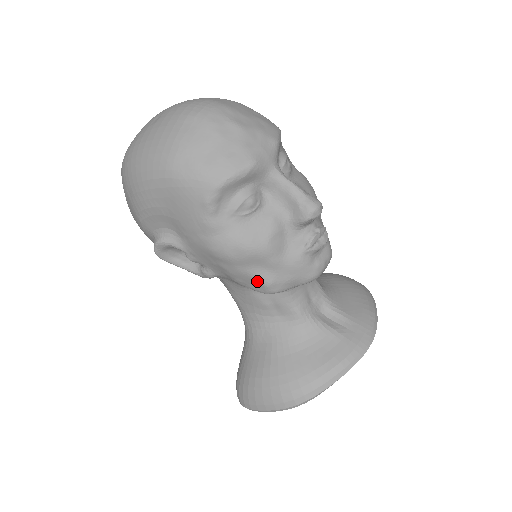
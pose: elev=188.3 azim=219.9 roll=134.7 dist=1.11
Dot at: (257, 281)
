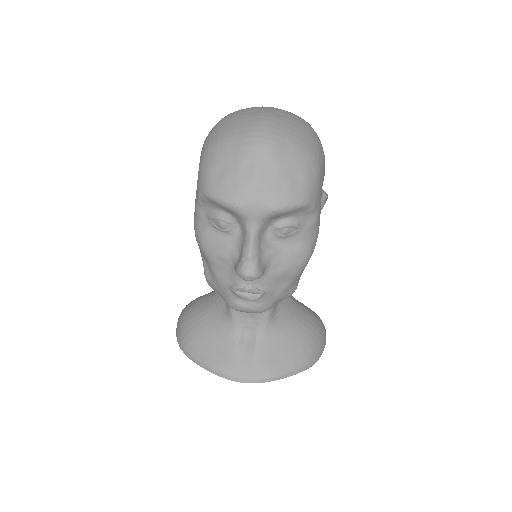
Dot at: (204, 267)
